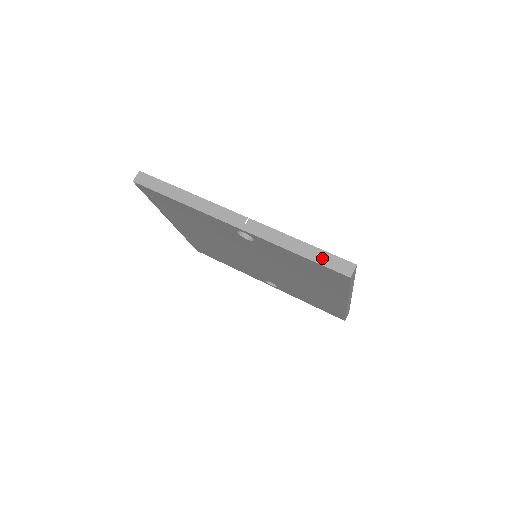
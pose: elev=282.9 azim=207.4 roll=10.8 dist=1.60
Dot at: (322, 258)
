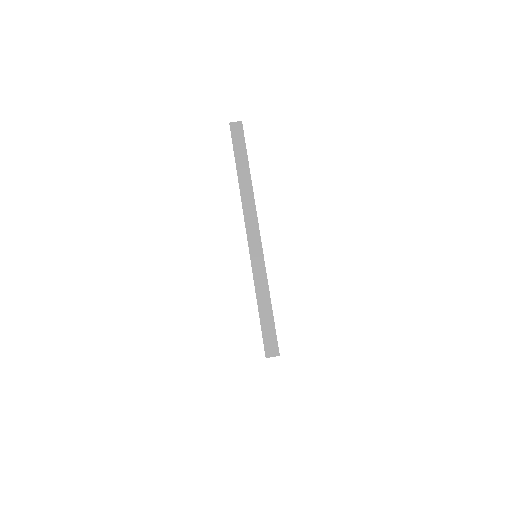
Dot at: (267, 324)
